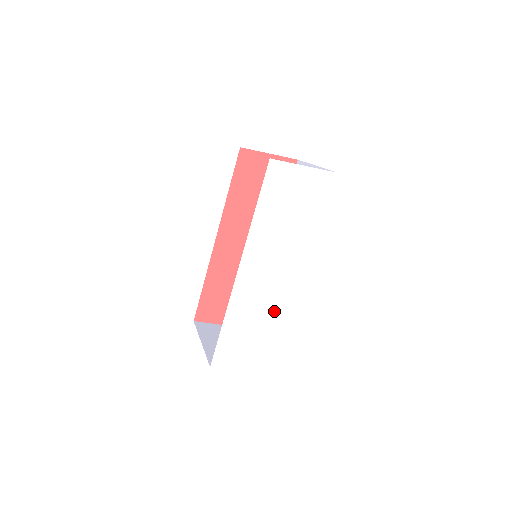
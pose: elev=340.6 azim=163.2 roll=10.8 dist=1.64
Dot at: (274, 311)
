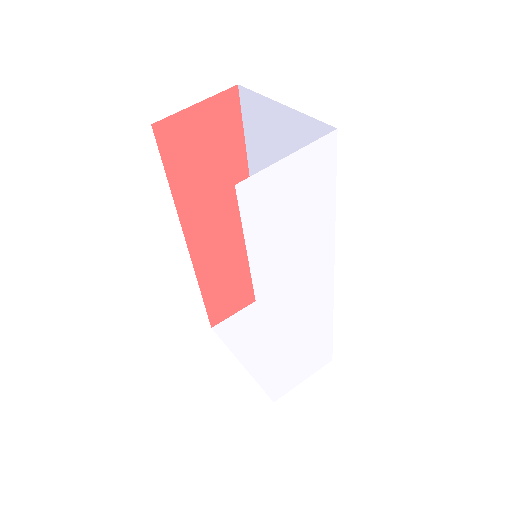
Dot at: (317, 318)
